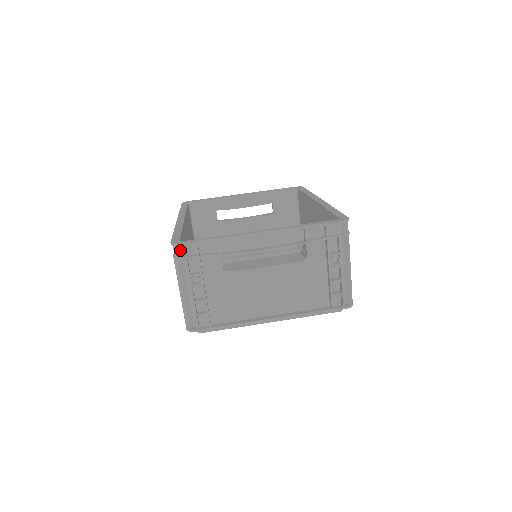
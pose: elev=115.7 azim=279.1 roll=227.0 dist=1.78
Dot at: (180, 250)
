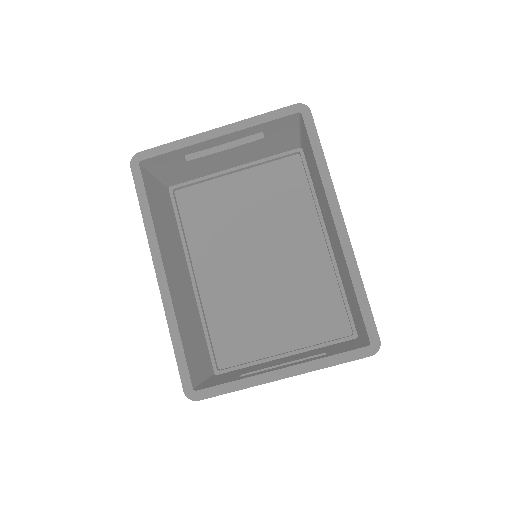
Dot at: occluded
